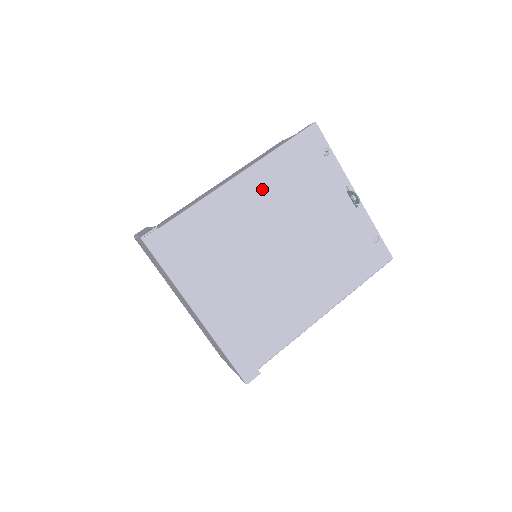
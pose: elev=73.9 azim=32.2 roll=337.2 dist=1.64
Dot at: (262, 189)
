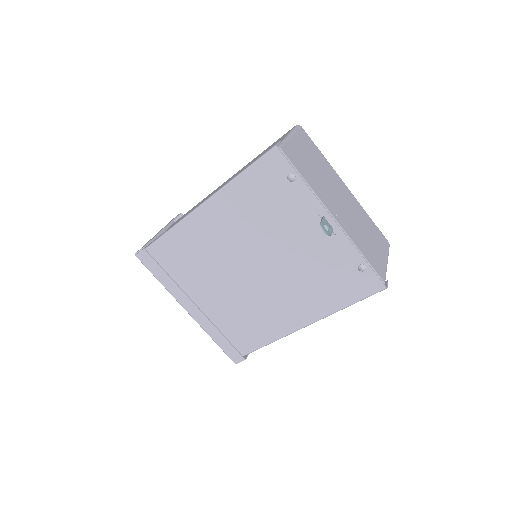
Dot at: (226, 216)
